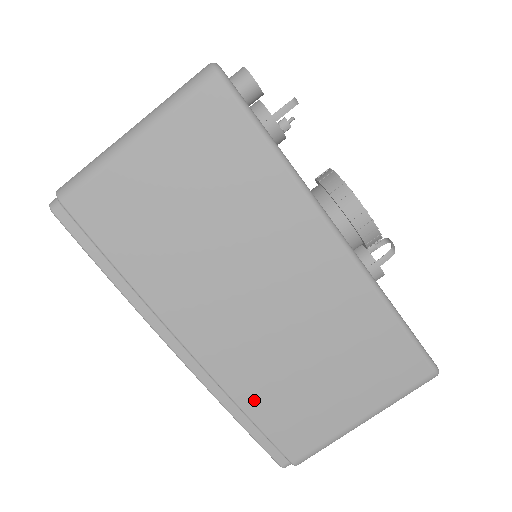
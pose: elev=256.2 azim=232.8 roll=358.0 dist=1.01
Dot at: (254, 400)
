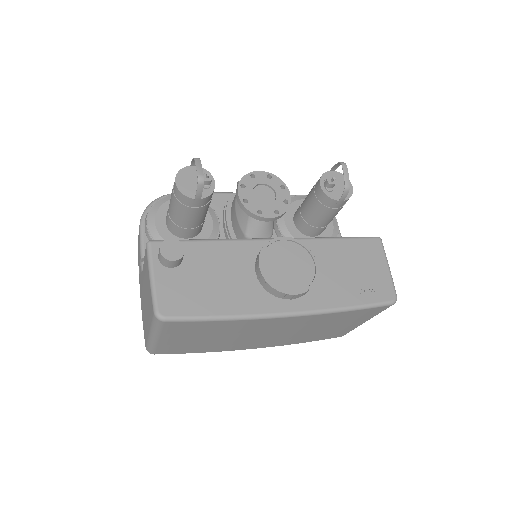
Dot at: (303, 341)
